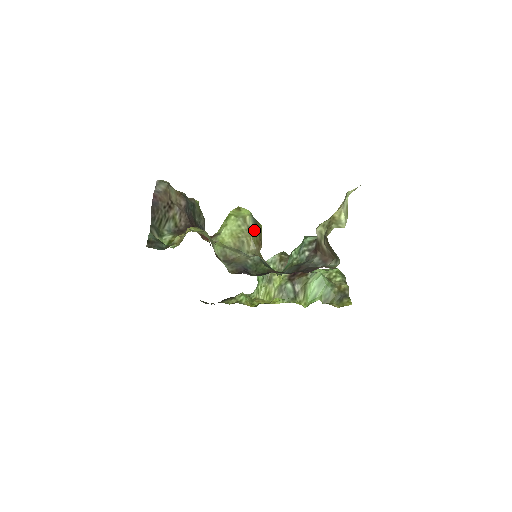
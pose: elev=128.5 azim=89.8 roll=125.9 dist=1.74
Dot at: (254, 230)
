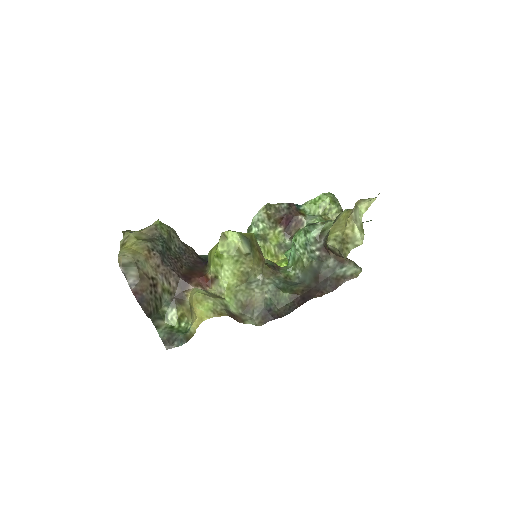
Dot at: (252, 252)
